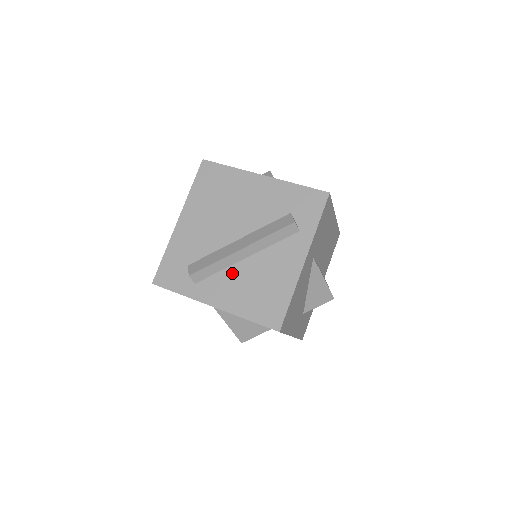
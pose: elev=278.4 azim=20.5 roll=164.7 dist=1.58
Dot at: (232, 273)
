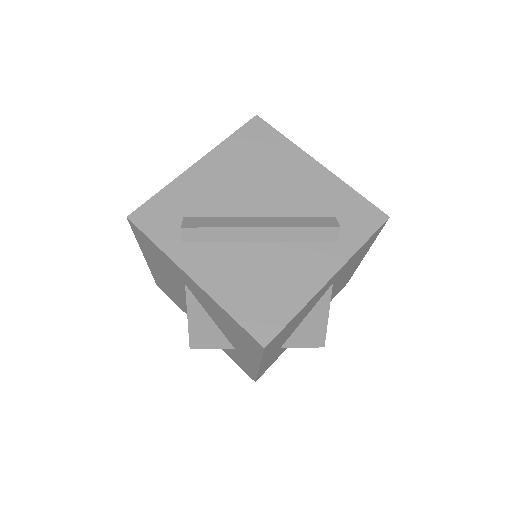
Dot at: (235, 251)
